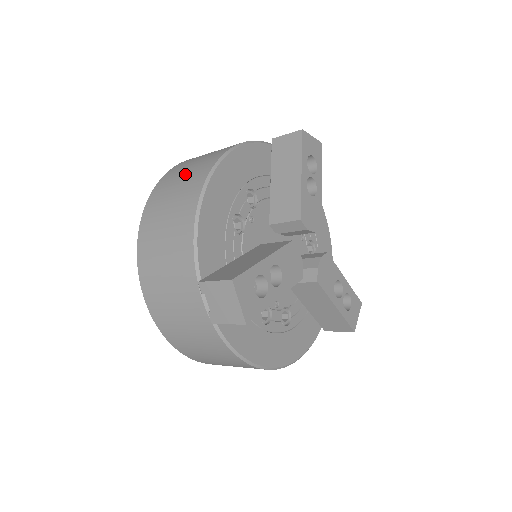
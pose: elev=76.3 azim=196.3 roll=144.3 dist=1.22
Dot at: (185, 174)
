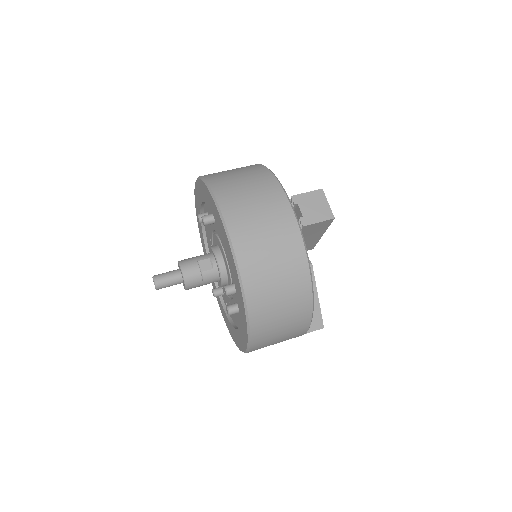
Dot at: occluded
